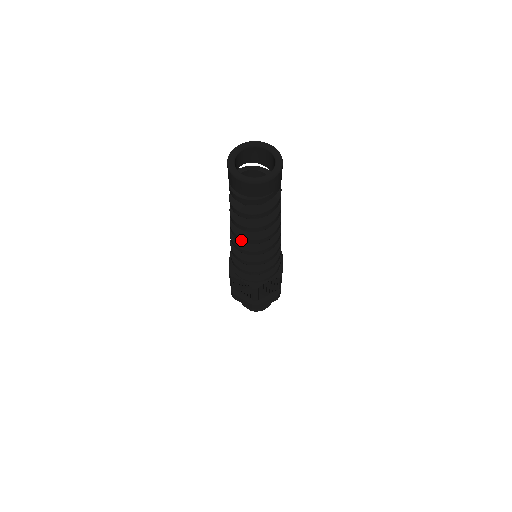
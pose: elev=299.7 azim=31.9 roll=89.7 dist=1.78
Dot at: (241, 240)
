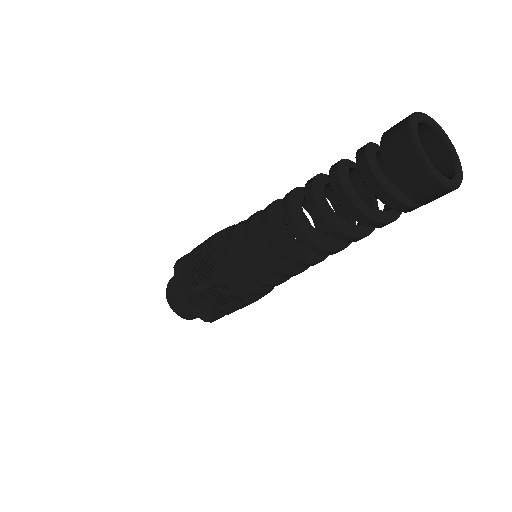
Dot at: (309, 246)
